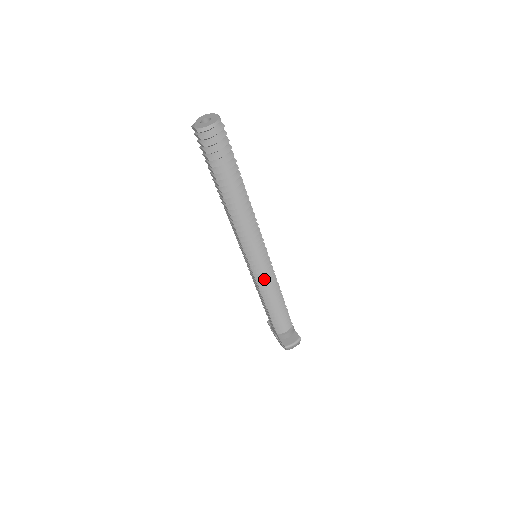
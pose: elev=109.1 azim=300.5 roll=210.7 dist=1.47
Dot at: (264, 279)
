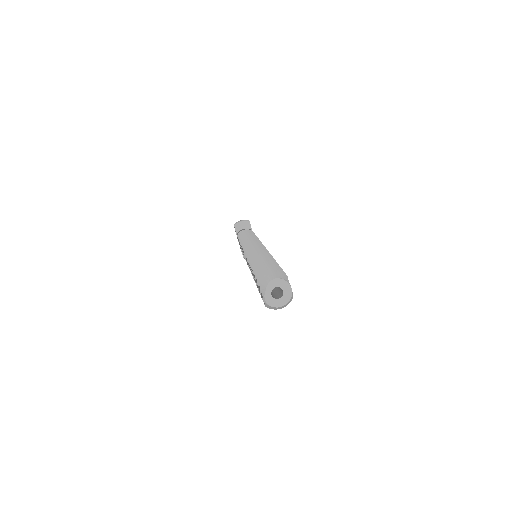
Dot at: occluded
